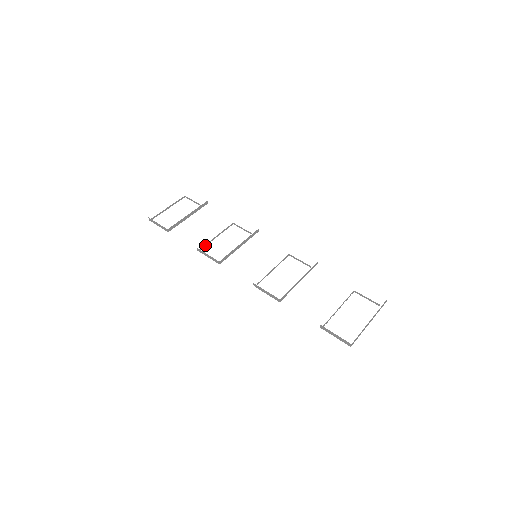
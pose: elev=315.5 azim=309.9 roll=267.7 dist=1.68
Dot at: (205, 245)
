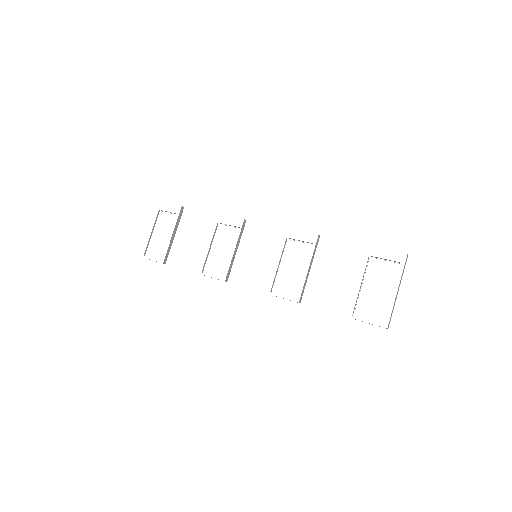
Dot at: (204, 265)
